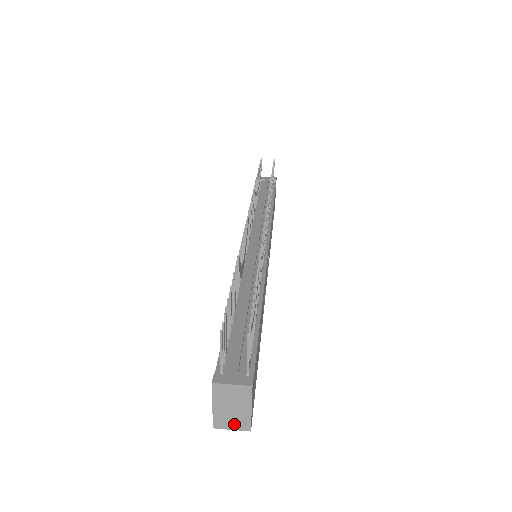
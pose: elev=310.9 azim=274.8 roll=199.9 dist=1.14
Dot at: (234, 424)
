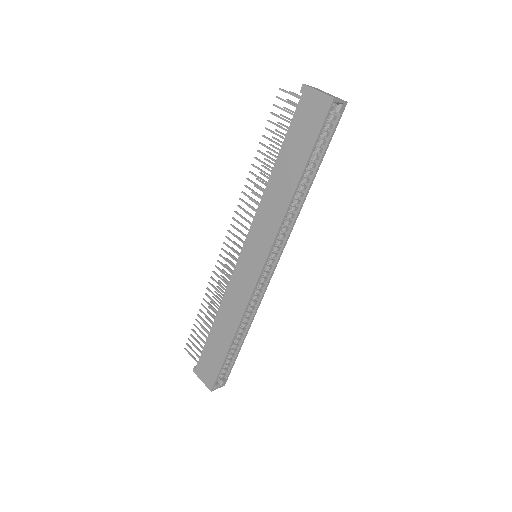
Dot at: (337, 98)
